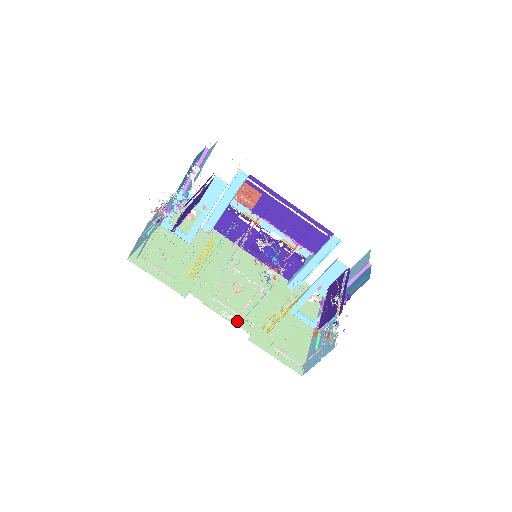
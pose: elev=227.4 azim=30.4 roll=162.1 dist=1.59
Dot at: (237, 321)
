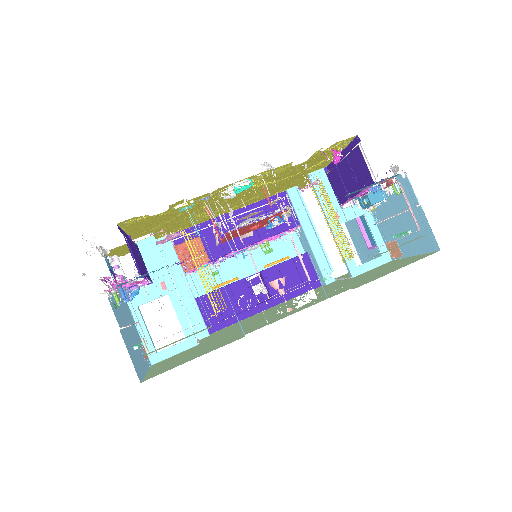
Dot at: (322, 300)
